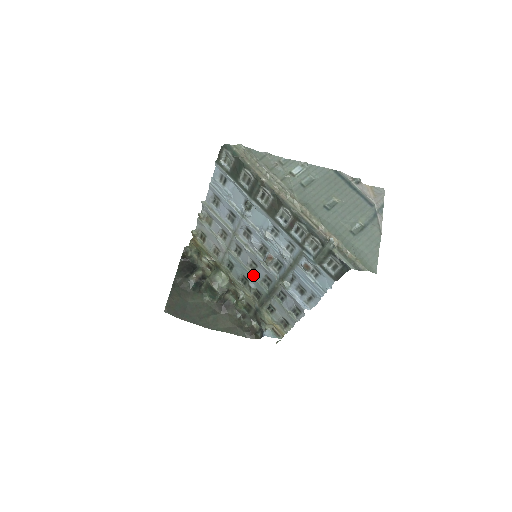
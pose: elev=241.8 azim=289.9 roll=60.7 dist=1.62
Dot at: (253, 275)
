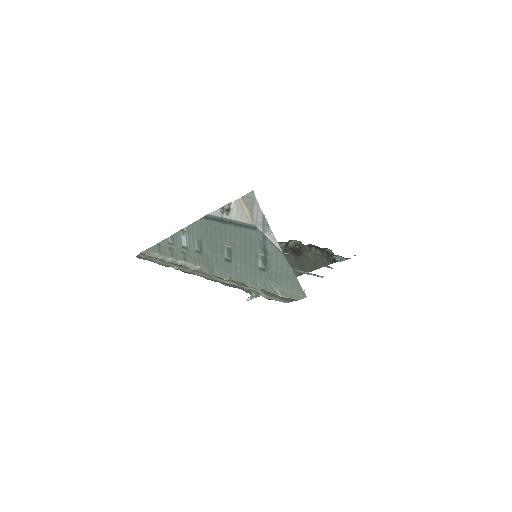
Dot at: occluded
